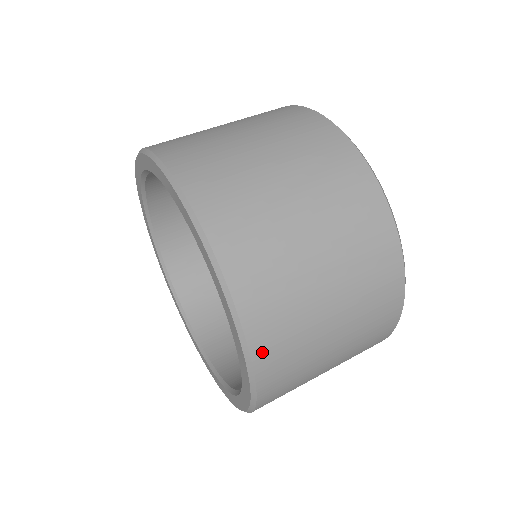
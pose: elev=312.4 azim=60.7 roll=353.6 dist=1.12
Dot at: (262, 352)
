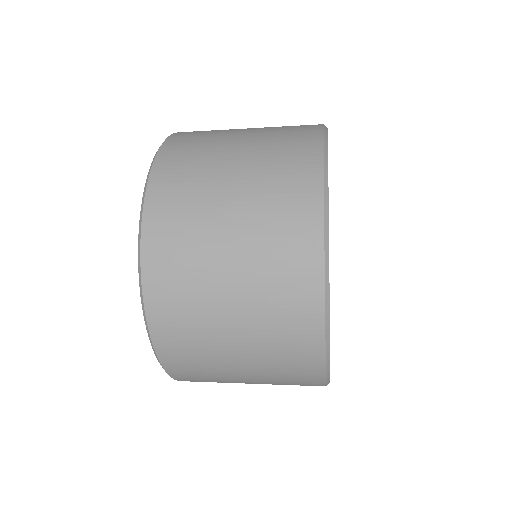
Dot at: (153, 215)
